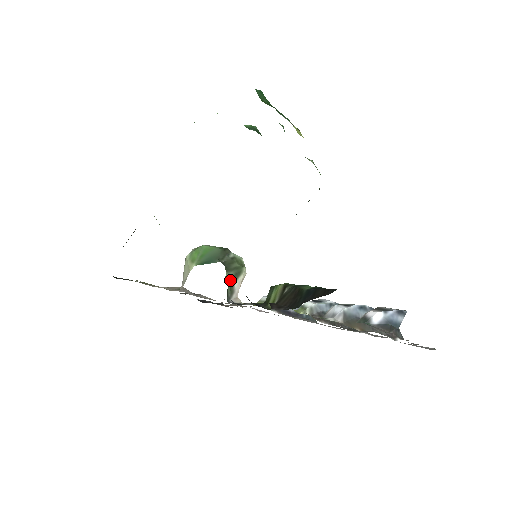
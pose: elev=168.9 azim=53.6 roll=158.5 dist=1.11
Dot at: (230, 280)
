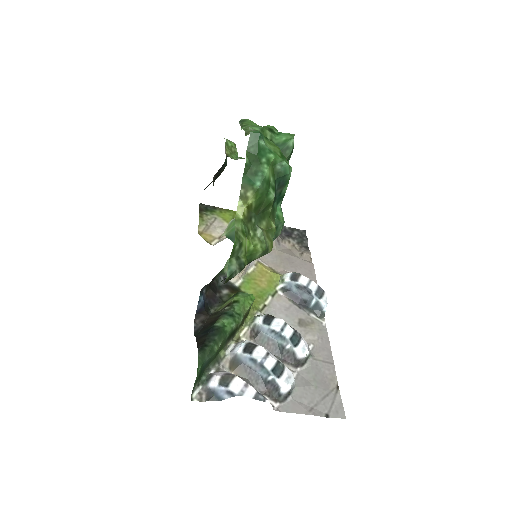
Dot at: occluded
